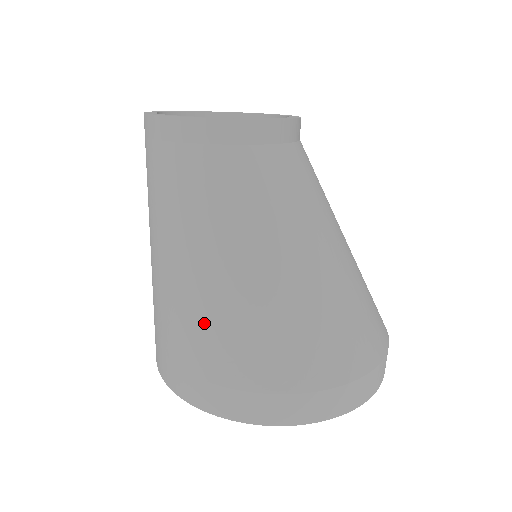
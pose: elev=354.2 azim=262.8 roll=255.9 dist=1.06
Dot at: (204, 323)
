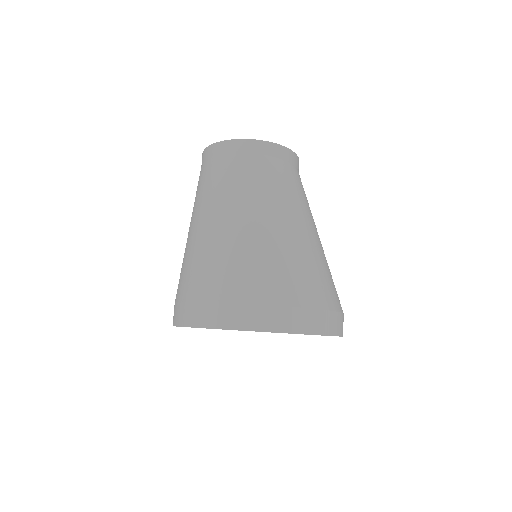
Dot at: (299, 267)
